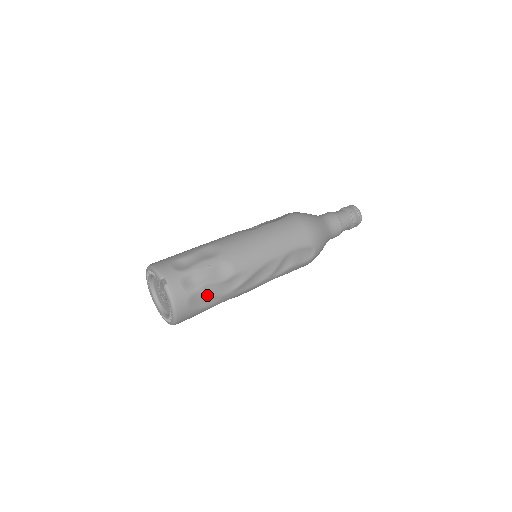
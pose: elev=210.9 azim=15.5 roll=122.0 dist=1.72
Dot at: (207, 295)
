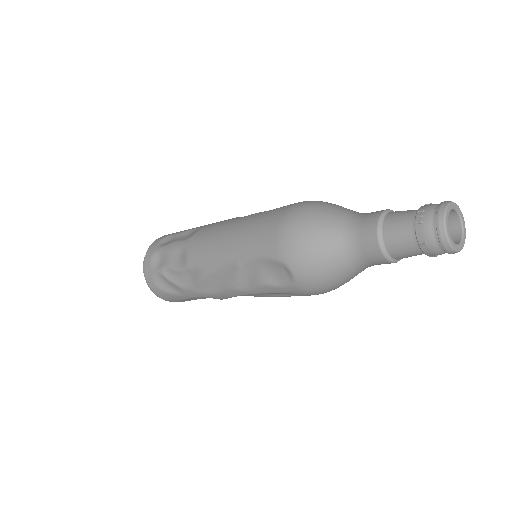
Dot at: (168, 280)
